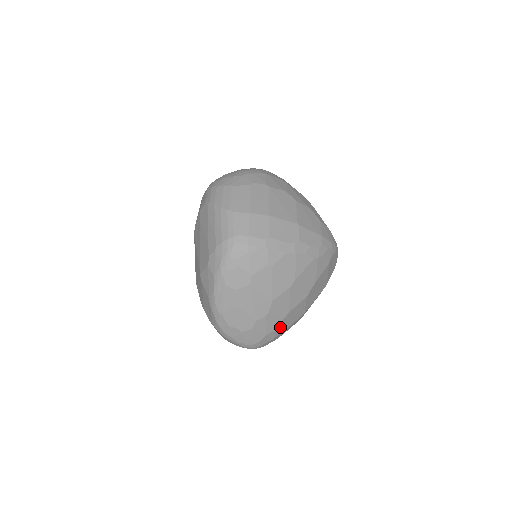
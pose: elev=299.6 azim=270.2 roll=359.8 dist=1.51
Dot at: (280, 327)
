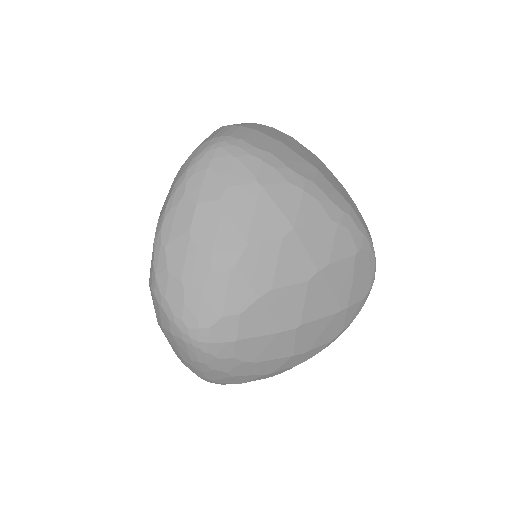
Dot at: (251, 317)
